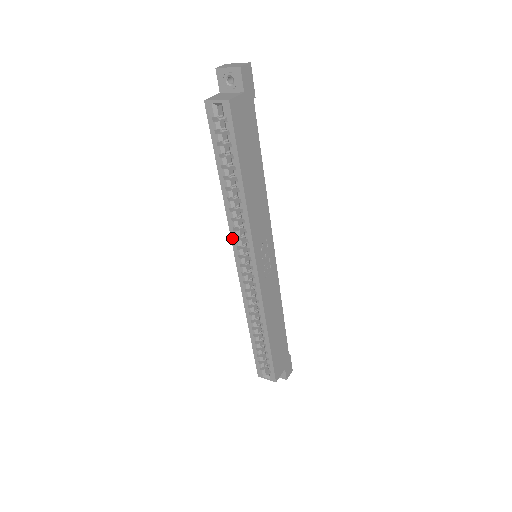
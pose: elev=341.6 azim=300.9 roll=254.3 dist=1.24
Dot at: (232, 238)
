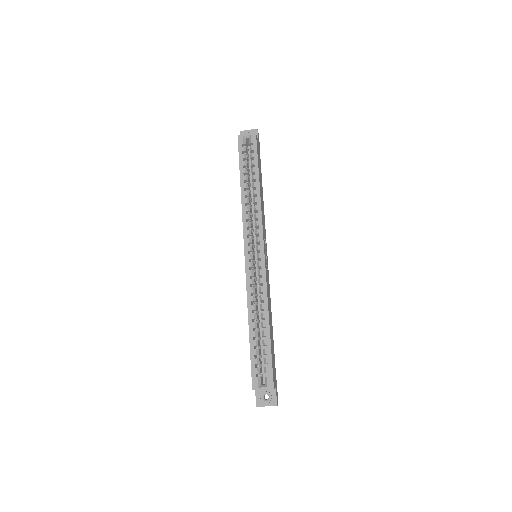
Dot at: (244, 228)
